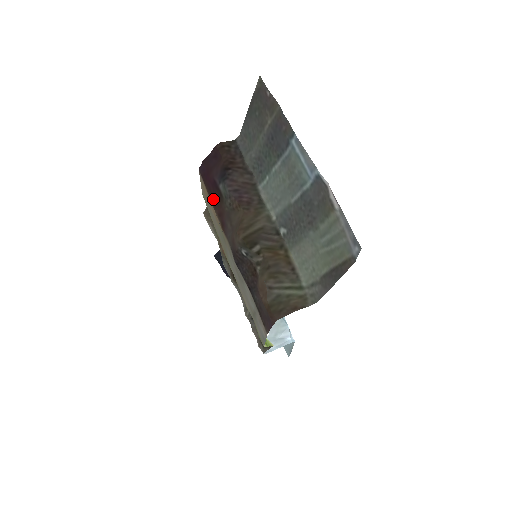
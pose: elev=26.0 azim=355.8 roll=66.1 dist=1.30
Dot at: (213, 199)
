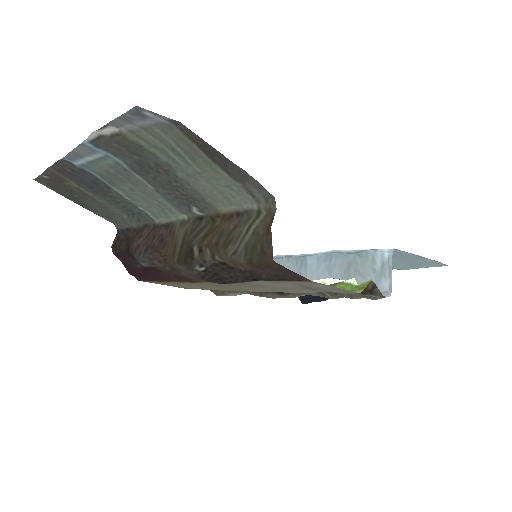
Dot at: (164, 279)
